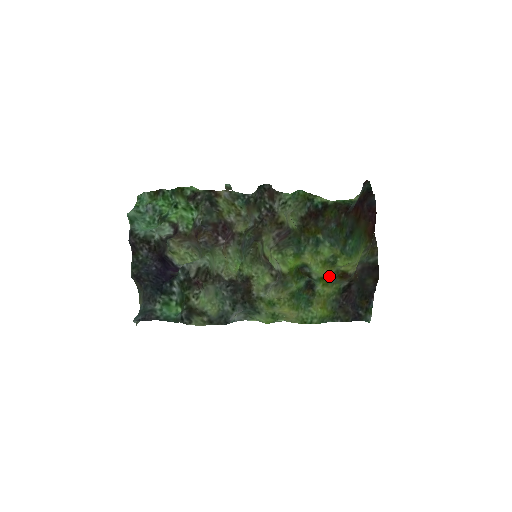
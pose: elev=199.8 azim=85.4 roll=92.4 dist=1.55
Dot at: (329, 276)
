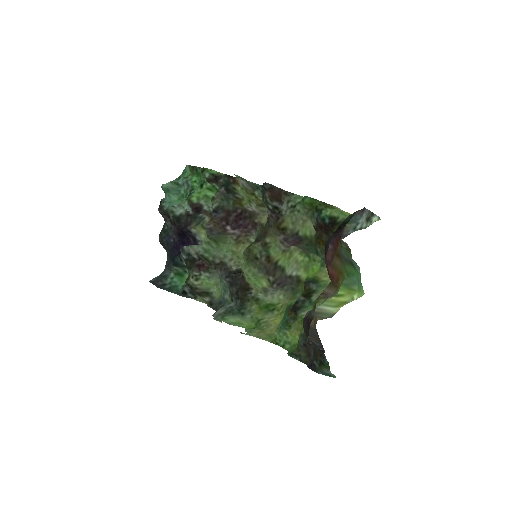
Dot at: occluded
